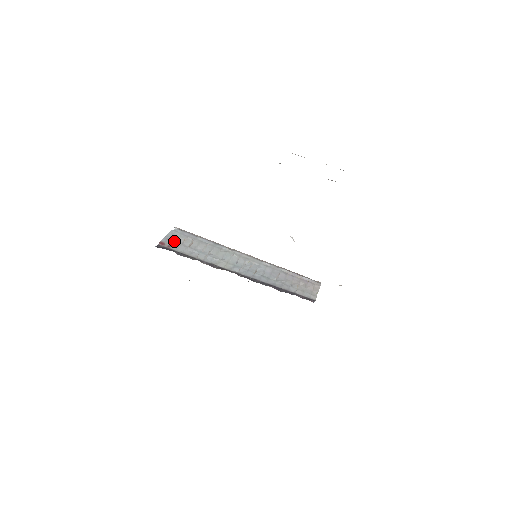
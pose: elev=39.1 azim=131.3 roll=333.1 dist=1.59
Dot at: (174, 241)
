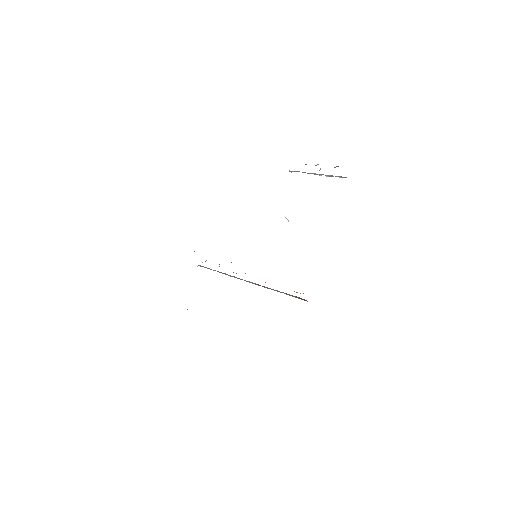
Dot at: occluded
